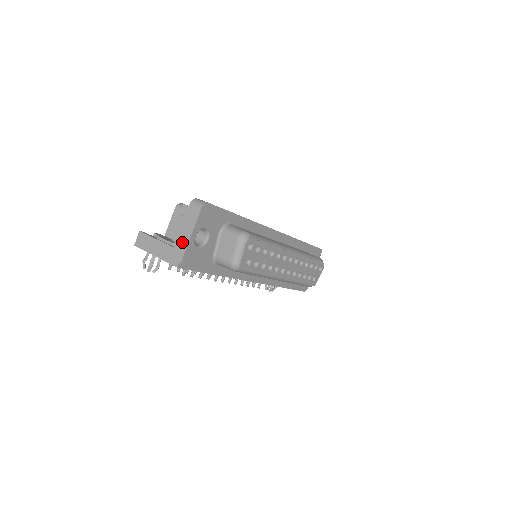
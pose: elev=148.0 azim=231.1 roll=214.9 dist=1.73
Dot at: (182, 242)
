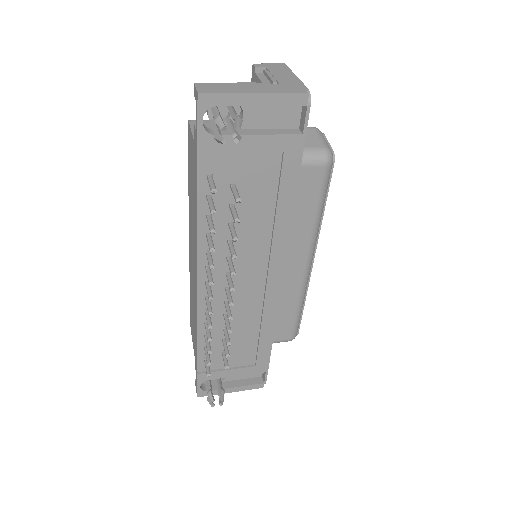
Dot at: (289, 80)
